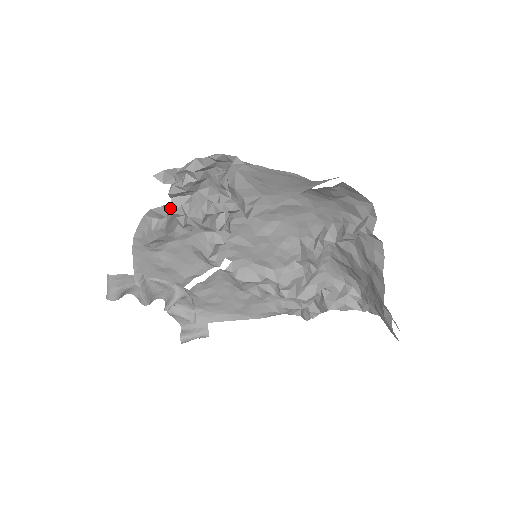
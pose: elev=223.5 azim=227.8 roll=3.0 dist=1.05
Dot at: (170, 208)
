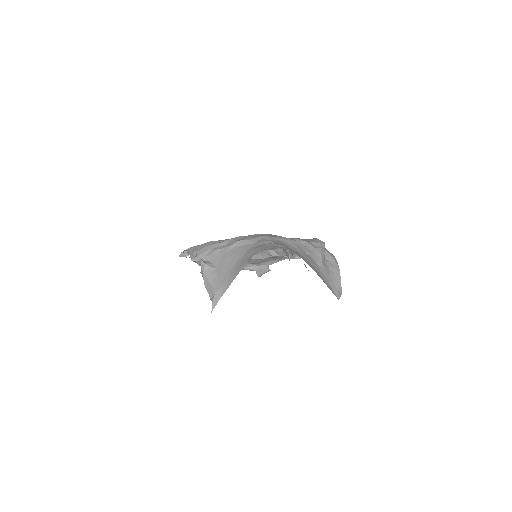
Dot at: occluded
